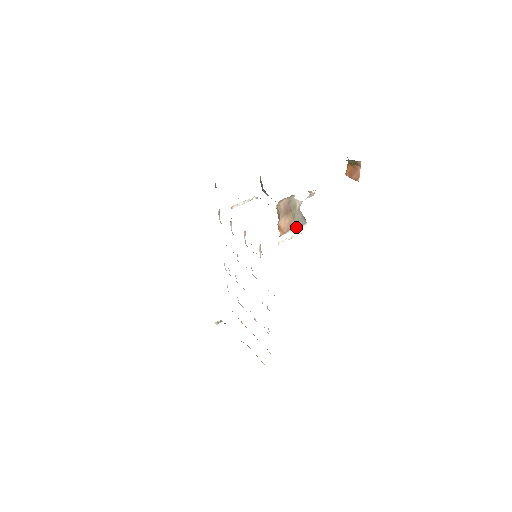
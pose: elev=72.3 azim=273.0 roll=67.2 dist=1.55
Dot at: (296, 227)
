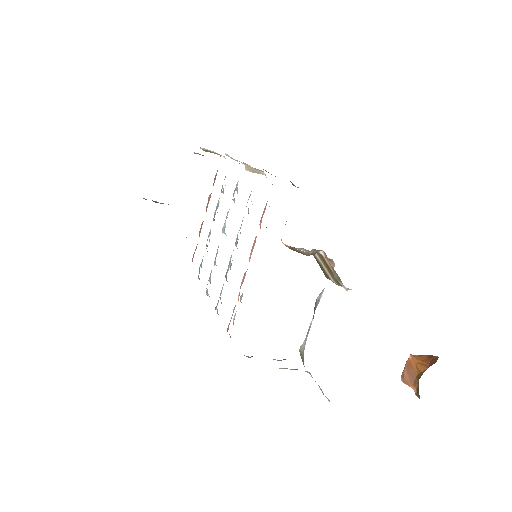
Dot at: occluded
